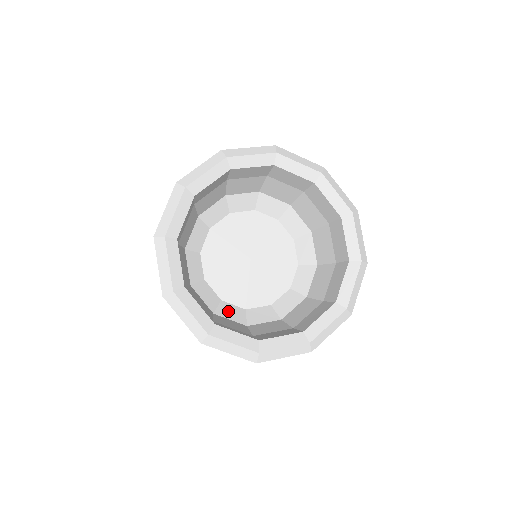
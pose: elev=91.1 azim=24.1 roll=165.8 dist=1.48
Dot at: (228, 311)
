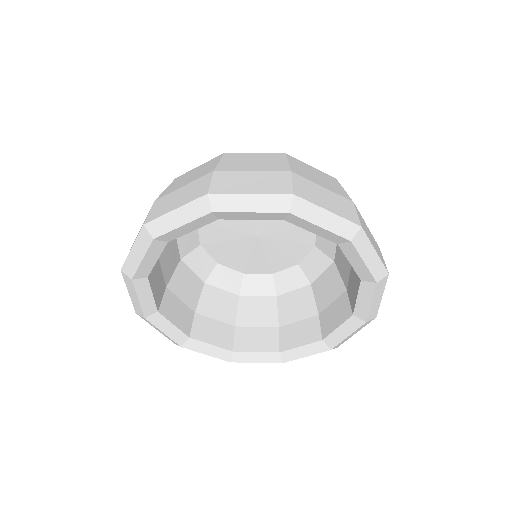
Dot at: (285, 282)
